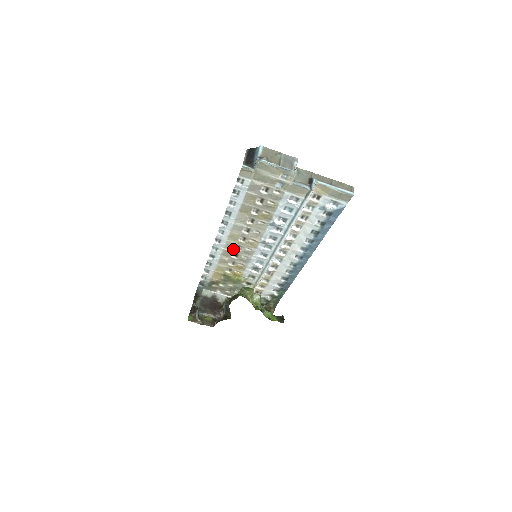
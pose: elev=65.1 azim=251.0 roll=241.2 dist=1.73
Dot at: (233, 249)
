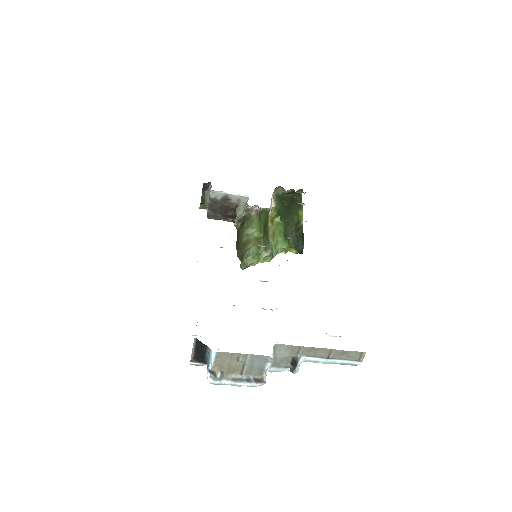
Dot at: occluded
